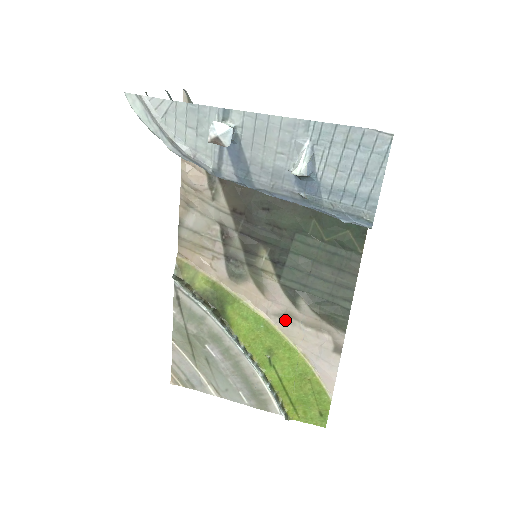
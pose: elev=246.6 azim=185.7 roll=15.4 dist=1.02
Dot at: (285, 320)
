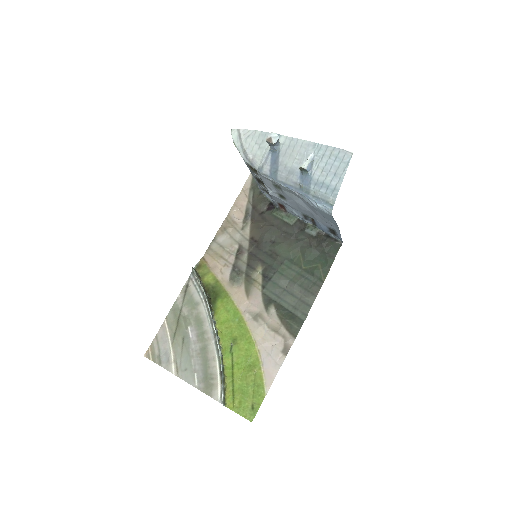
Dot at: (255, 319)
